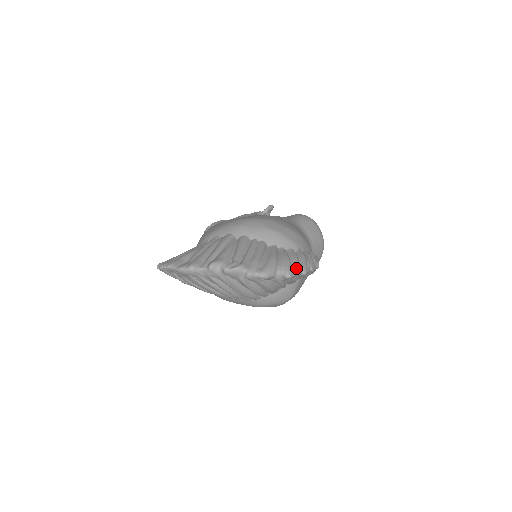
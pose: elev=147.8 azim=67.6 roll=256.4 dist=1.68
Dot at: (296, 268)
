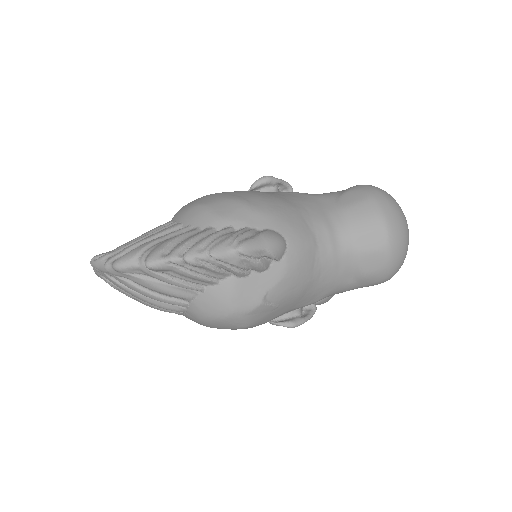
Dot at: (171, 252)
